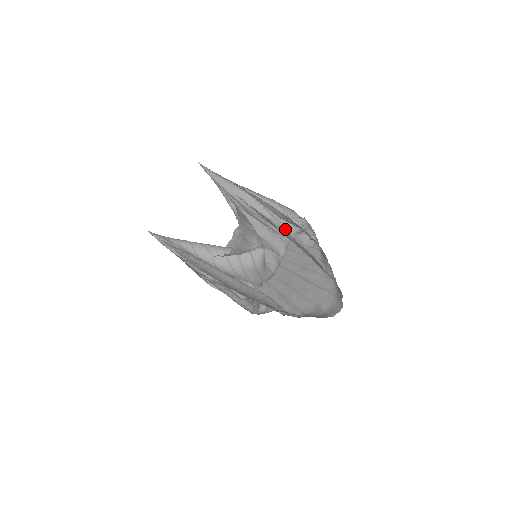
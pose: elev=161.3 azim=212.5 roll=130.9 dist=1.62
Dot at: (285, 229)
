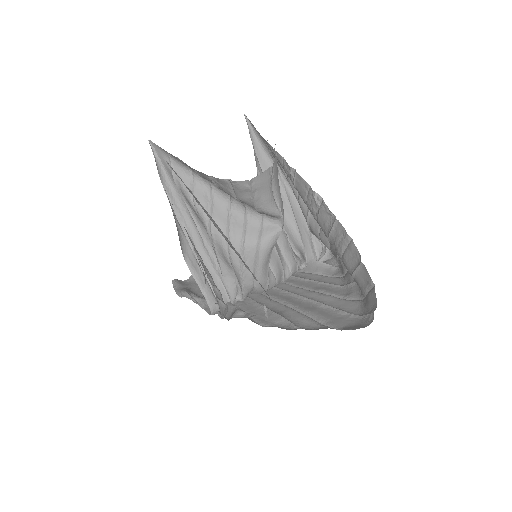
Dot at: (302, 246)
